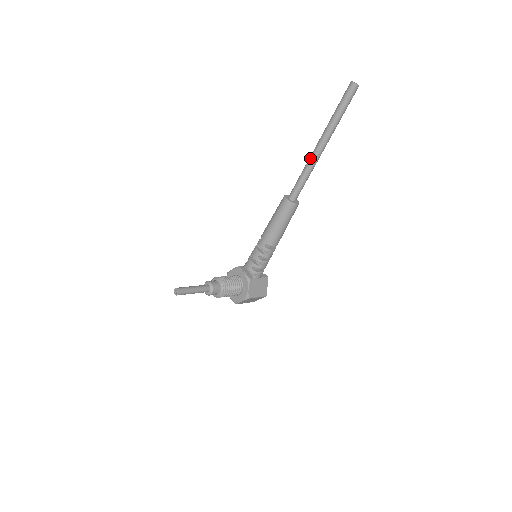
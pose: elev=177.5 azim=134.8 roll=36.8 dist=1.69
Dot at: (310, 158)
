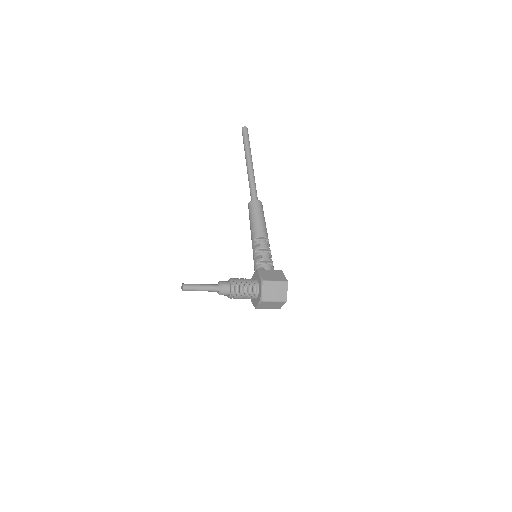
Dot at: occluded
